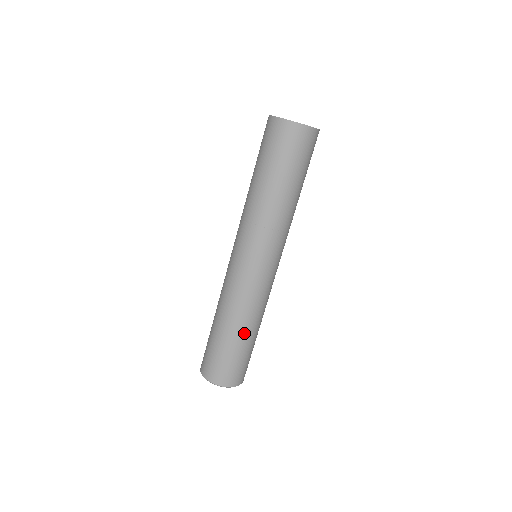
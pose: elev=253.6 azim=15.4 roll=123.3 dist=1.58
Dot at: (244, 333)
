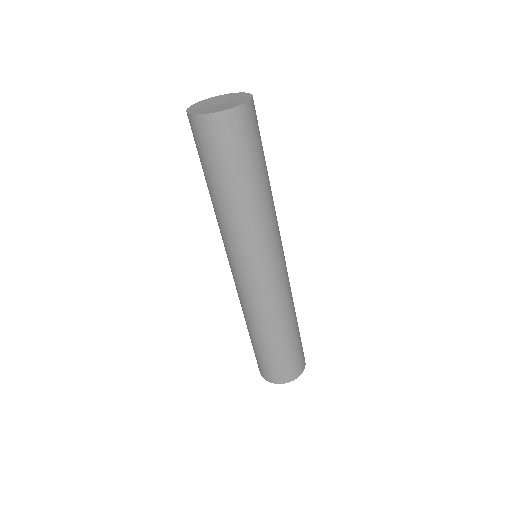
Dot at: (284, 333)
